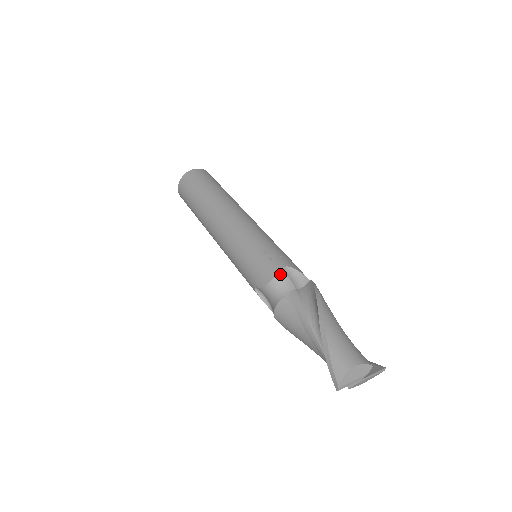
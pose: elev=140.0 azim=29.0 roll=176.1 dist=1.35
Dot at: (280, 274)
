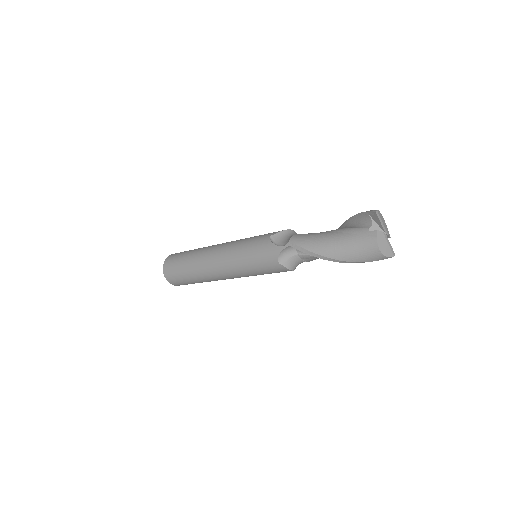
Dot at: occluded
